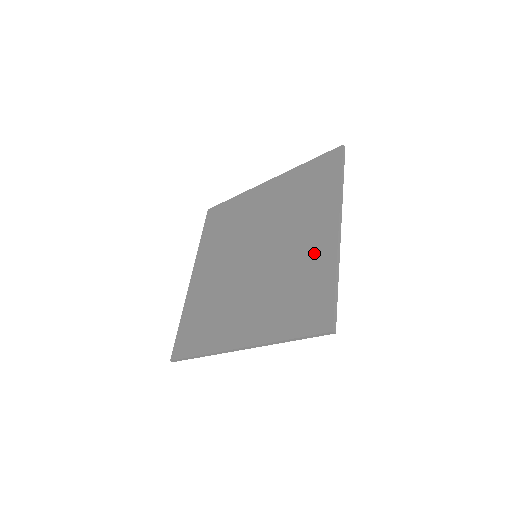
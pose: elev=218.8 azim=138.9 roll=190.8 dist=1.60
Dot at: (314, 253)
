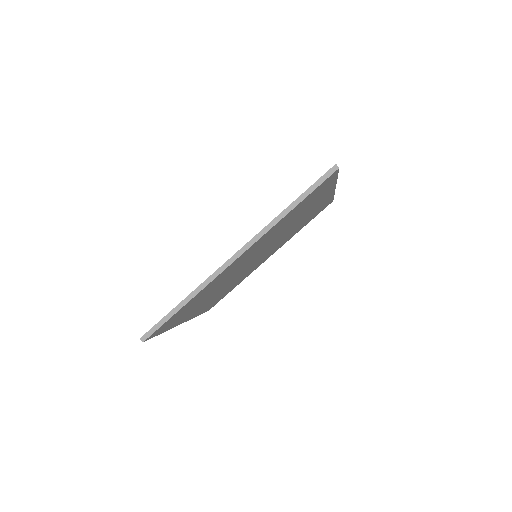
Dot at: occluded
